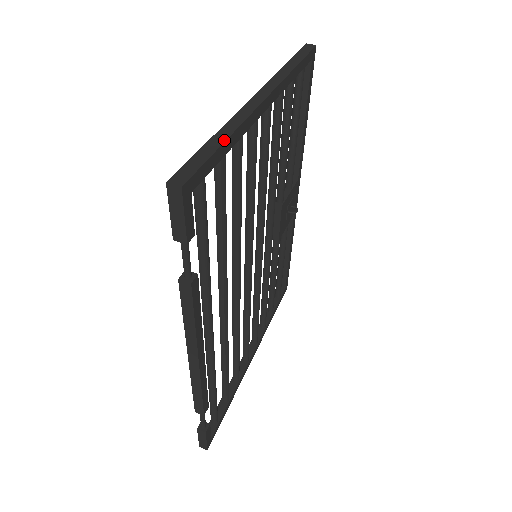
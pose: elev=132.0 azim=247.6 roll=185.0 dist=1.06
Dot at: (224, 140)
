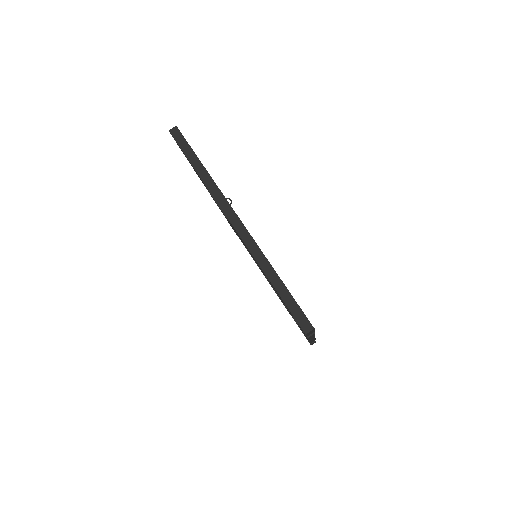
Dot at: (279, 279)
